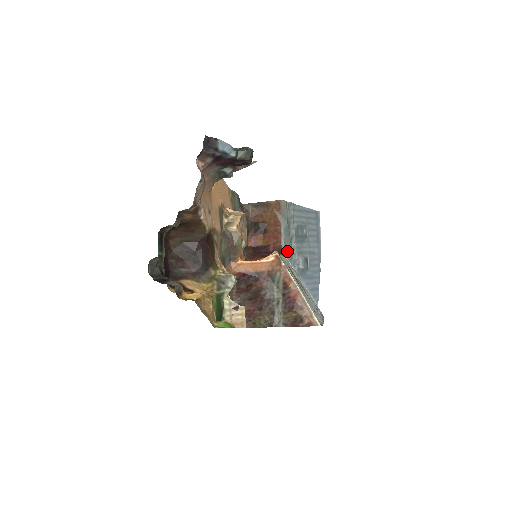
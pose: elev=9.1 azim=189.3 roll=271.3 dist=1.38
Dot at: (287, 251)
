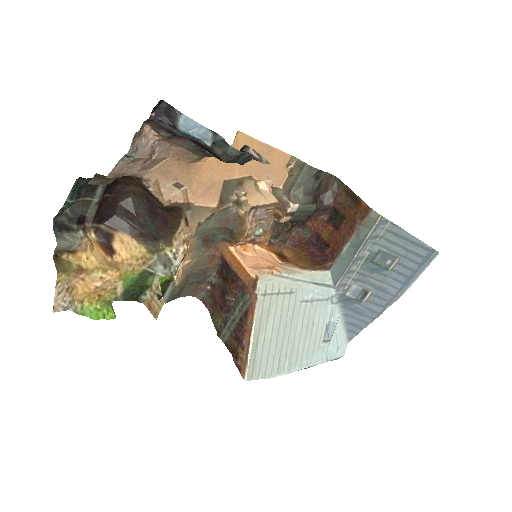
Dot at: (337, 269)
